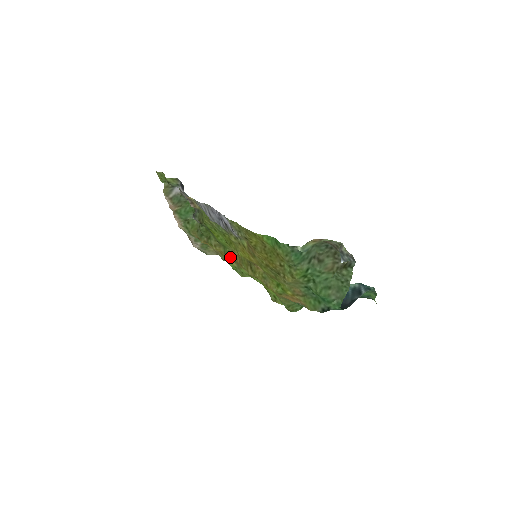
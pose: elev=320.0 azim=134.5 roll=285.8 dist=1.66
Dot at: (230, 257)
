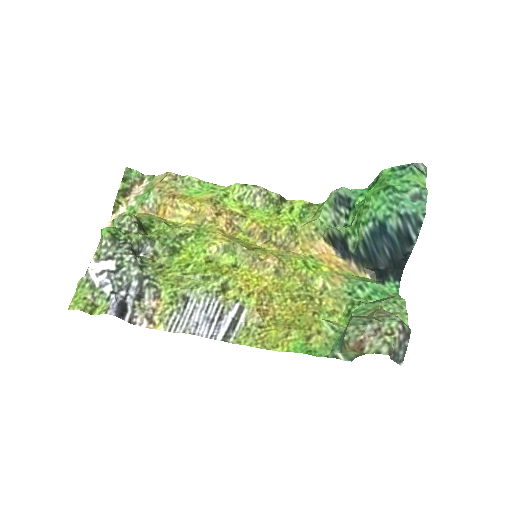
Dot at: (200, 202)
